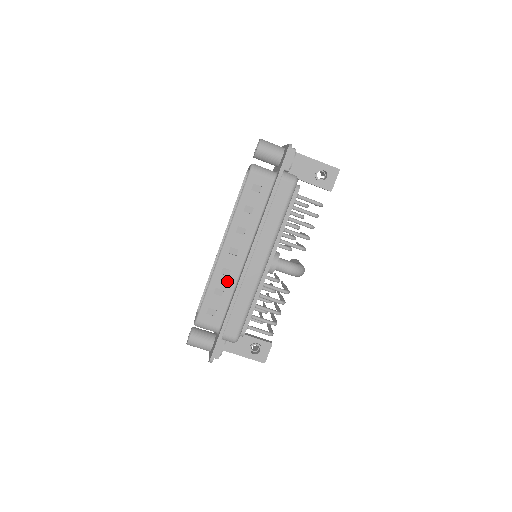
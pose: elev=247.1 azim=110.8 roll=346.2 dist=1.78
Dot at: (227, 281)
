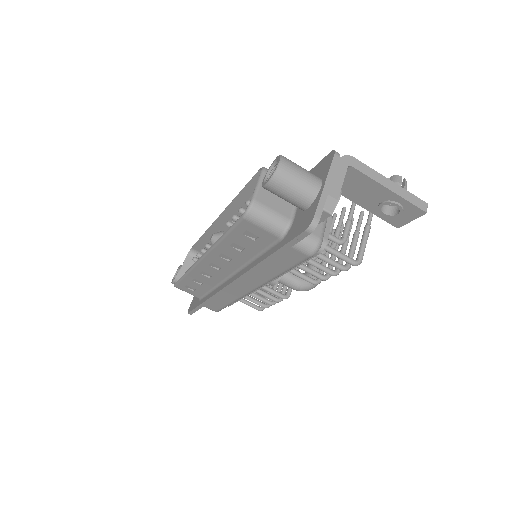
Dot at: (207, 280)
